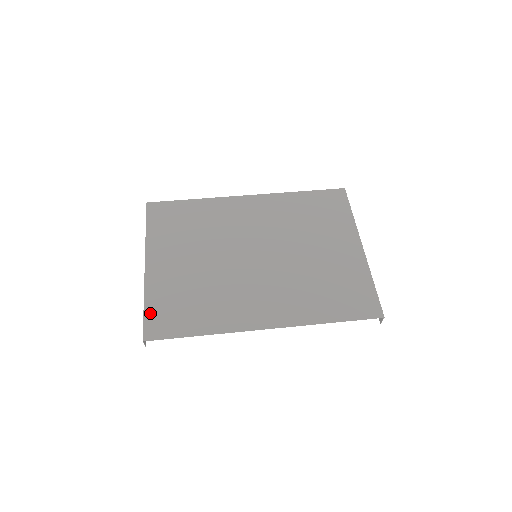
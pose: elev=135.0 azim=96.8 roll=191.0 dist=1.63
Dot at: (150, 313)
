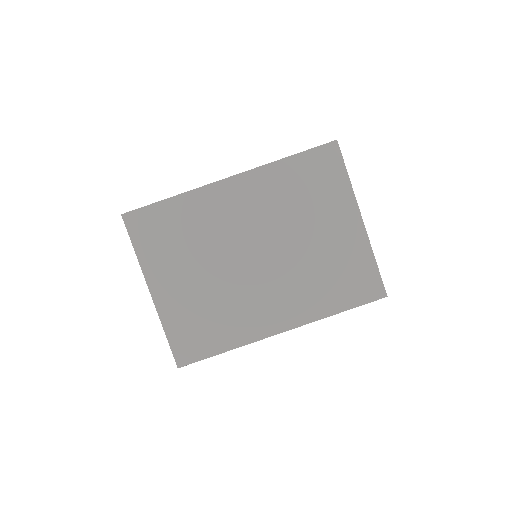
Dot at: (174, 341)
